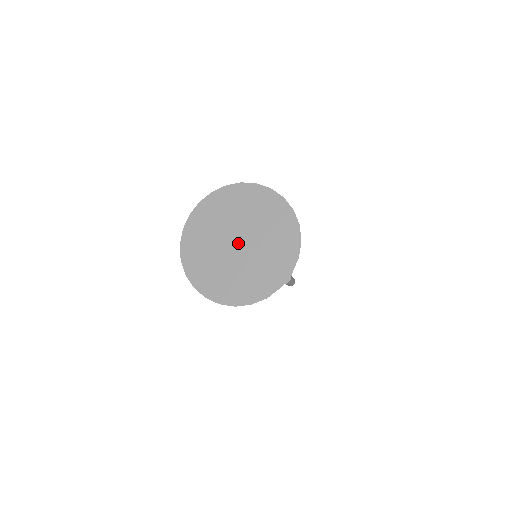
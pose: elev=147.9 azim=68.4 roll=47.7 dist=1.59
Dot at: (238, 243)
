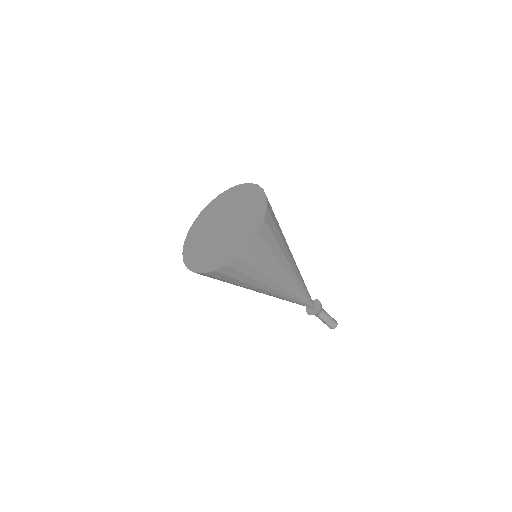
Dot at: (222, 226)
